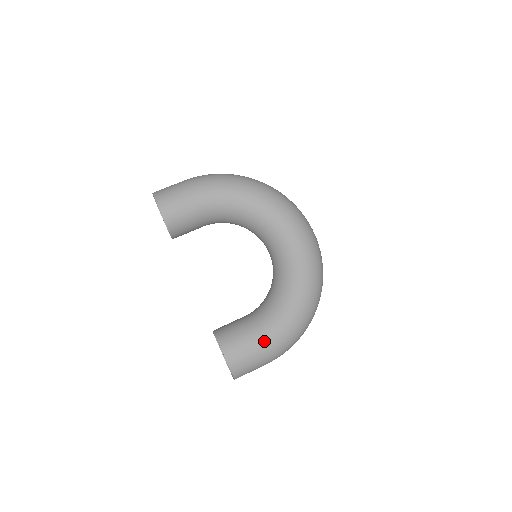
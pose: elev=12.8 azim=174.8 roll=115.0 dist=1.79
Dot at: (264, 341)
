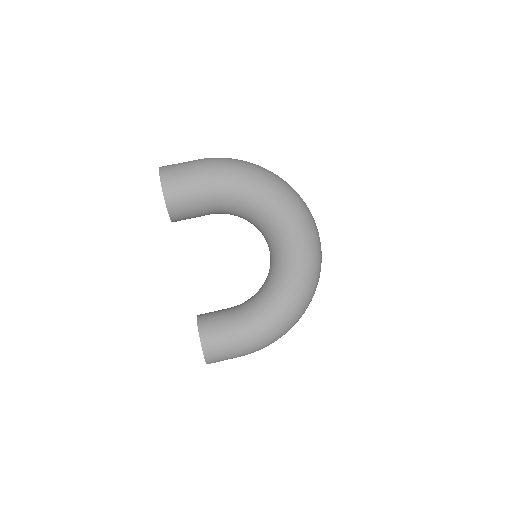
Dot at: (243, 347)
